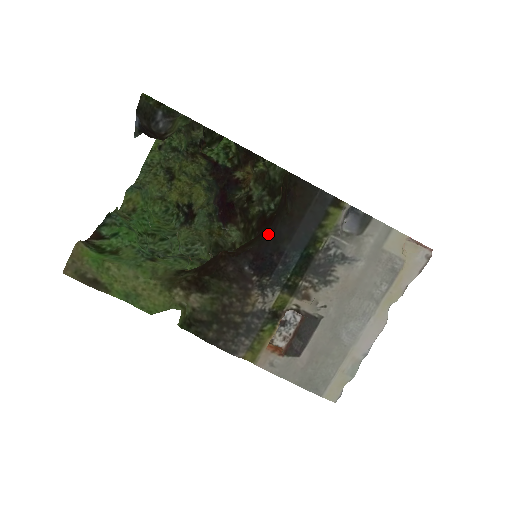
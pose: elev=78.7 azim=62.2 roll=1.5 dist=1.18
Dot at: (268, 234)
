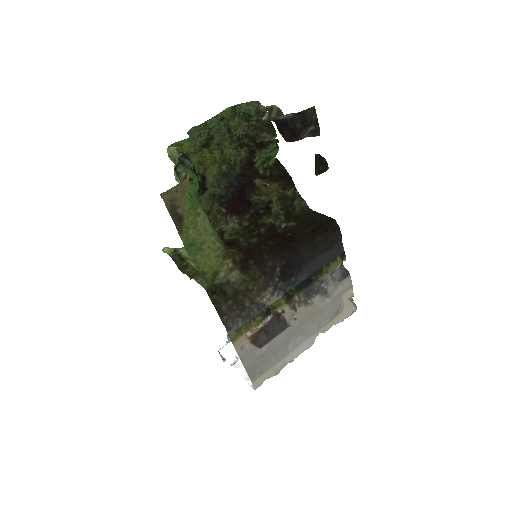
Dot at: (295, 251)
